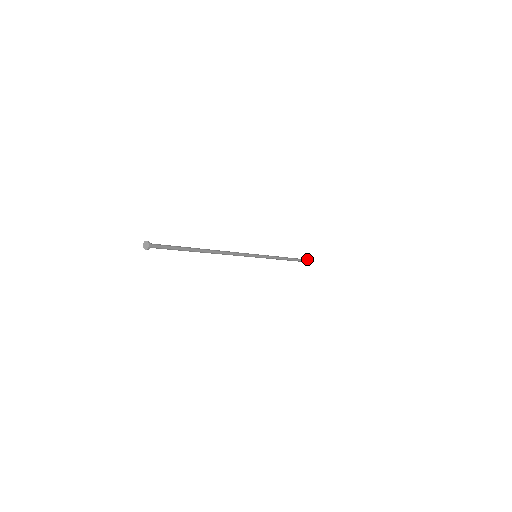
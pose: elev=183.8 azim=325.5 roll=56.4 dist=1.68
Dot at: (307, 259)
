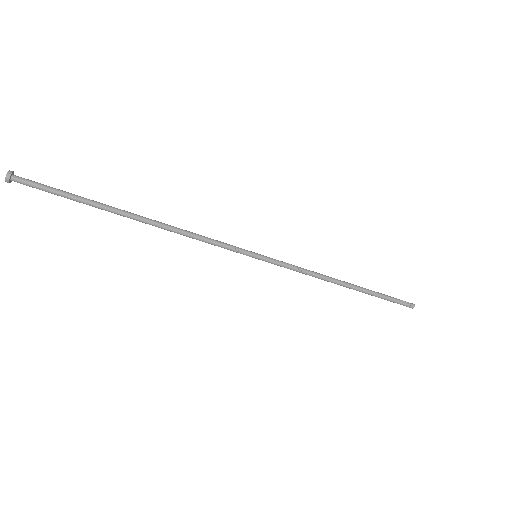
Dot at: (398, 299)
